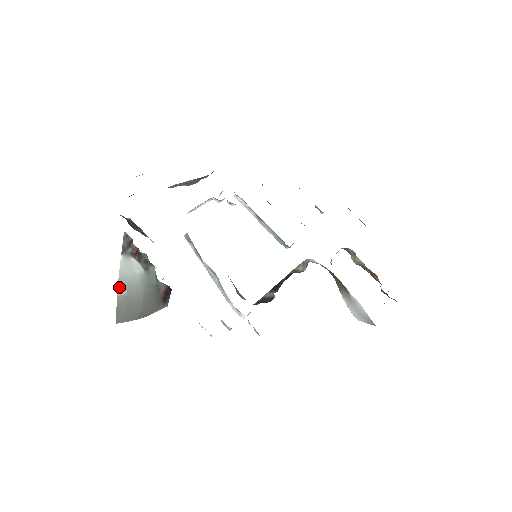
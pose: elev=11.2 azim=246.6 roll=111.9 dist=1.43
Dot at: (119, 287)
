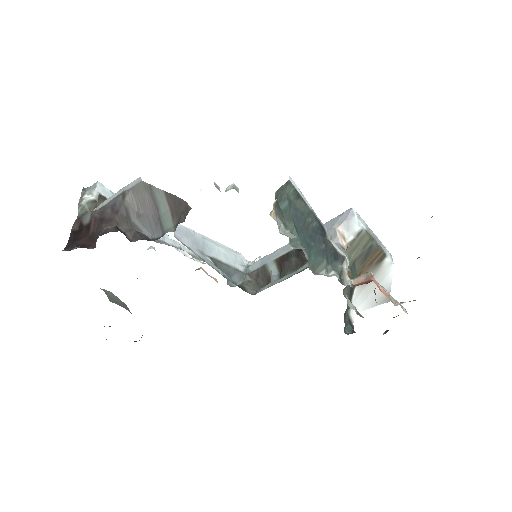
Dot at: (102, 289)
